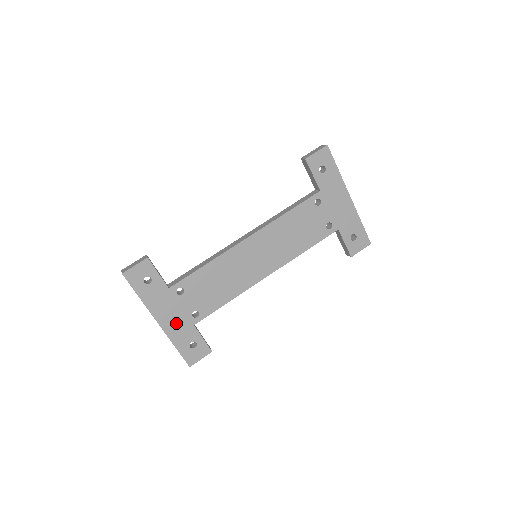
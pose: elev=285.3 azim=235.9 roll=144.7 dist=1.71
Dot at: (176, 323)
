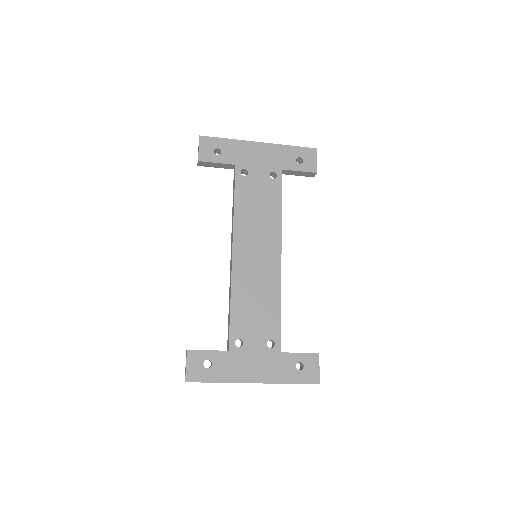
Dot at: (266, 367)
